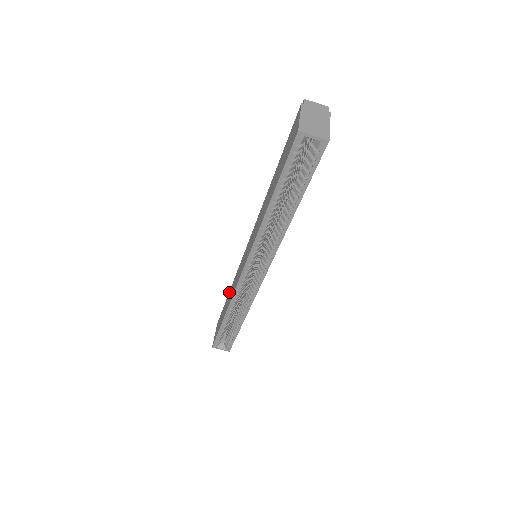
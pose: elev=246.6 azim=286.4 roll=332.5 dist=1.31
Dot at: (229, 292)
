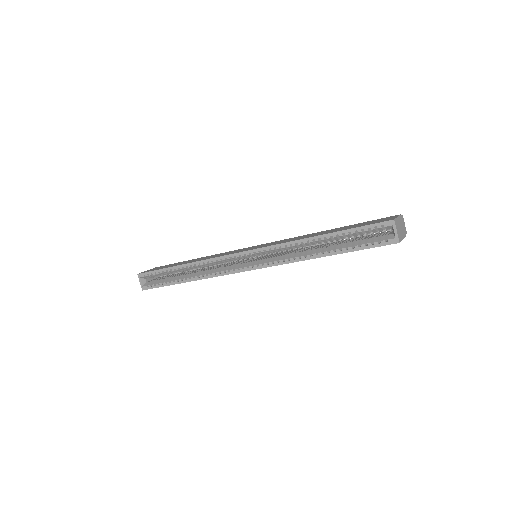
Dot at: occluded
